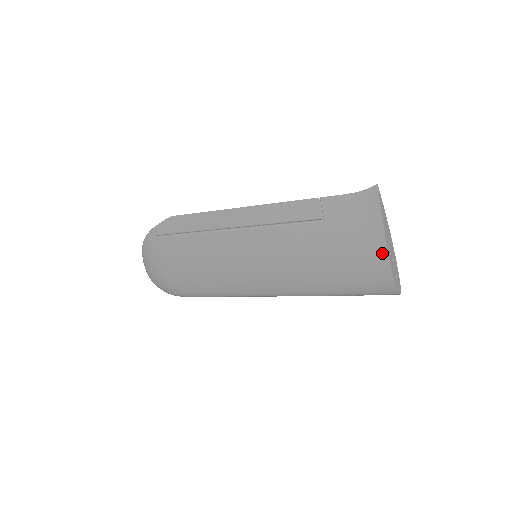
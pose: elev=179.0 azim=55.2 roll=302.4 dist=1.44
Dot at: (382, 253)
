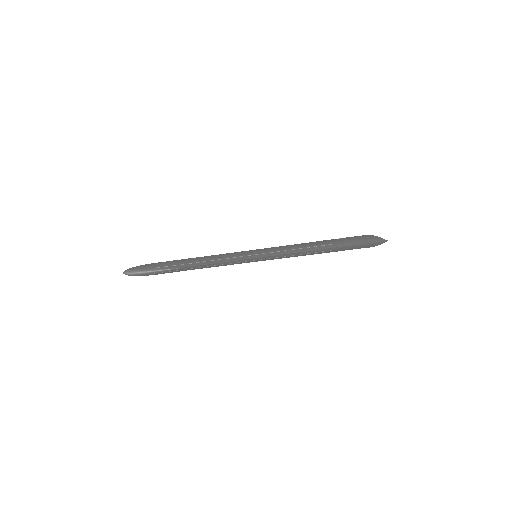
Dot at: occluded
